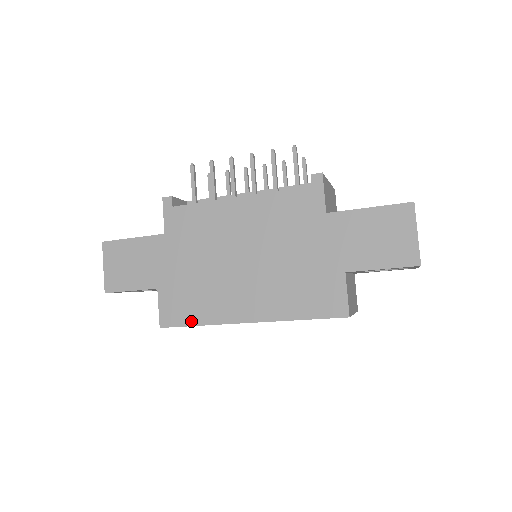
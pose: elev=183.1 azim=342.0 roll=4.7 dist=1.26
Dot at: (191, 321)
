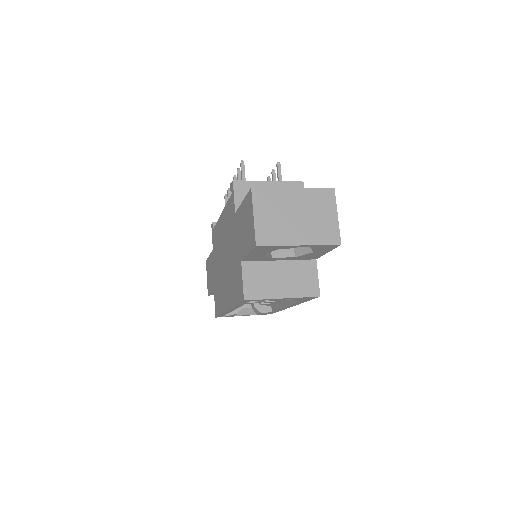
Dot at: (219, 311)
